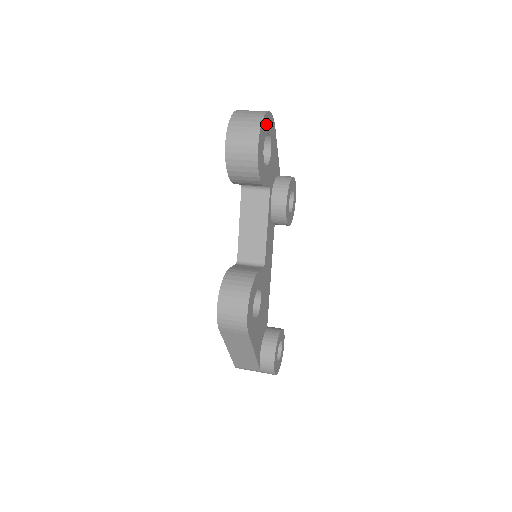
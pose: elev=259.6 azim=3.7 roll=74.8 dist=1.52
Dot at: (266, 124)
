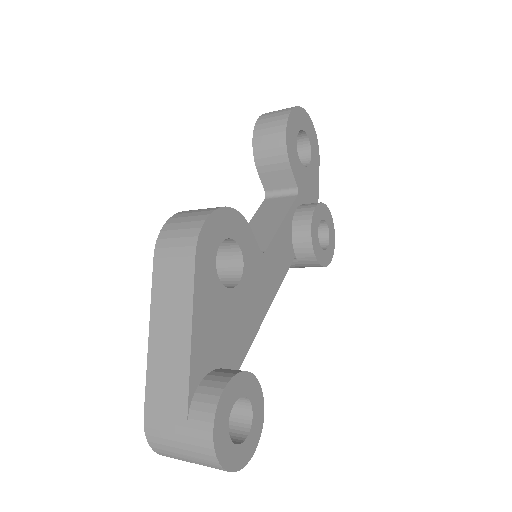
Dot at: (308, 126)
